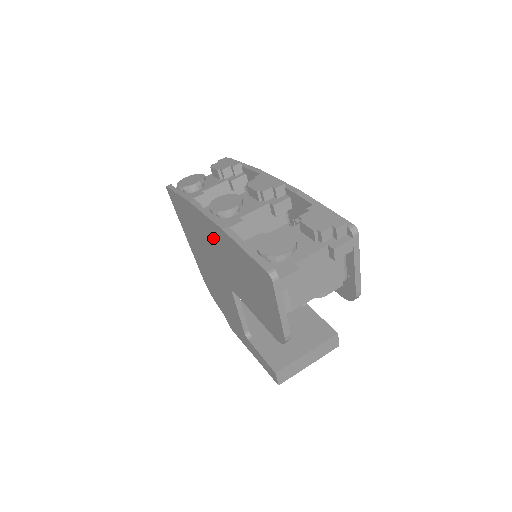
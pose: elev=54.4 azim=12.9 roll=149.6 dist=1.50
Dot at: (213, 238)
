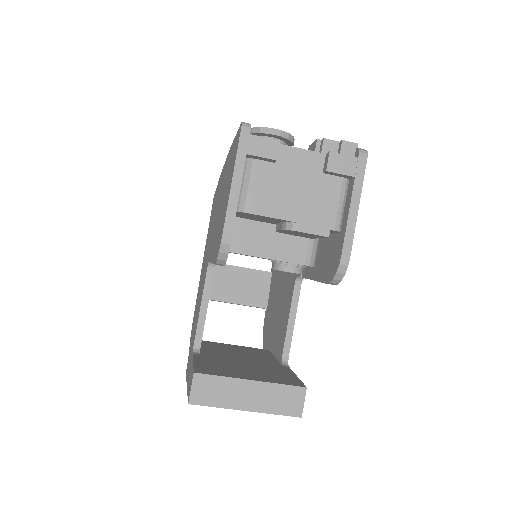
Dot at: occluded
